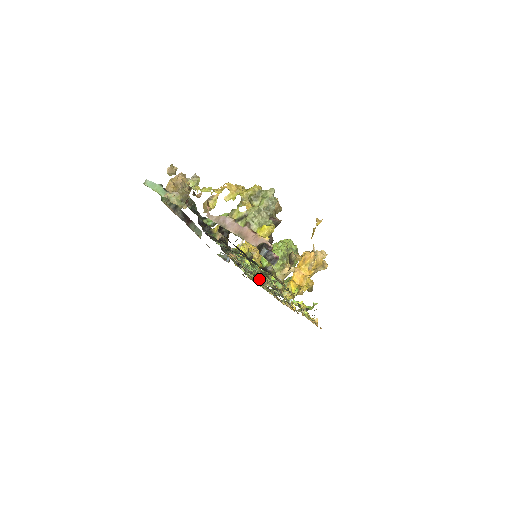
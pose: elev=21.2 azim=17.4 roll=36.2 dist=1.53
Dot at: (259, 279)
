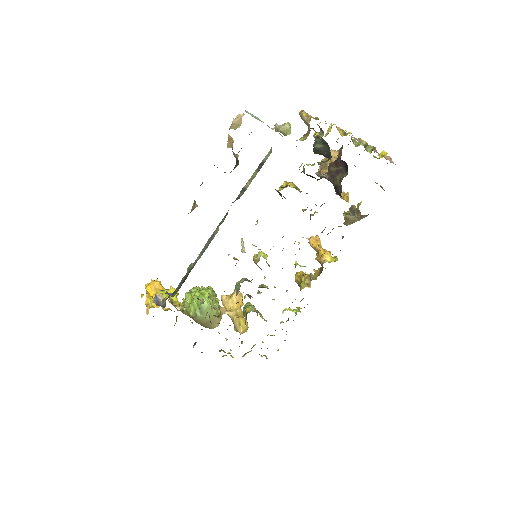
Dot at: occluded
